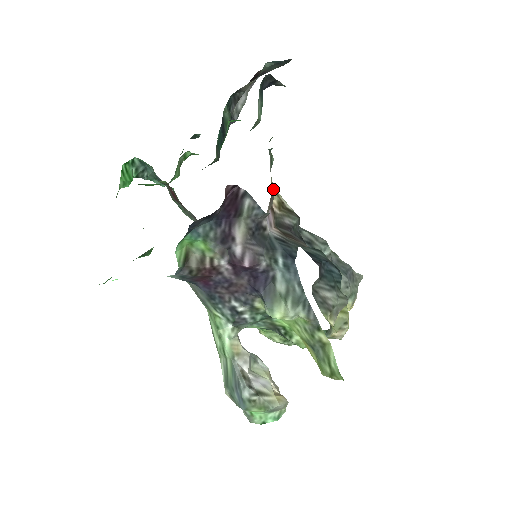
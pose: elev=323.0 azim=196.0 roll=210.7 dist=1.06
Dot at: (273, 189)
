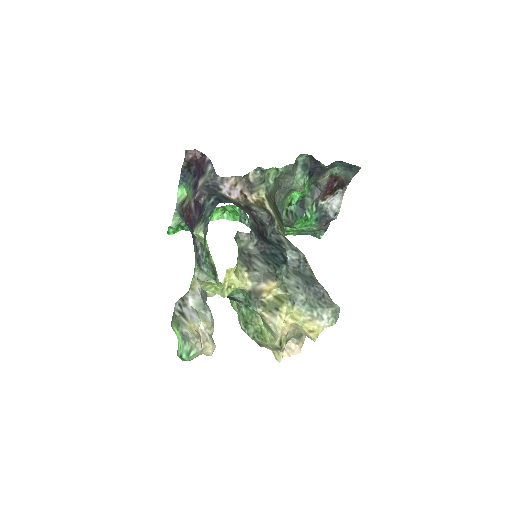
Dot at: (263, 197)
